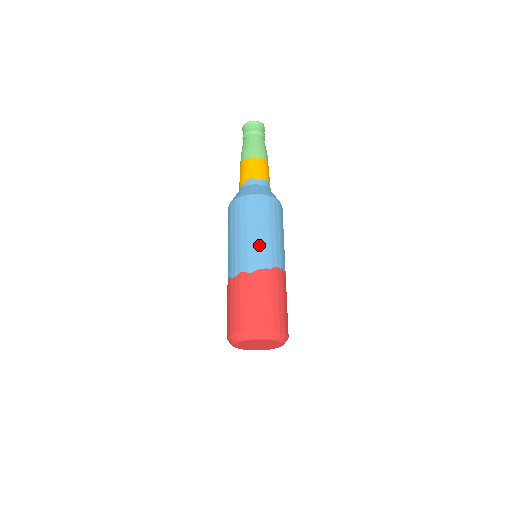
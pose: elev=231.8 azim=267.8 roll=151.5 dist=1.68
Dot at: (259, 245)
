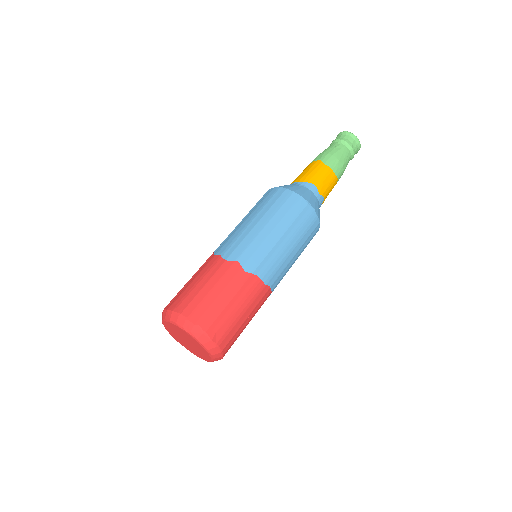
Dot at: (274, 252)
